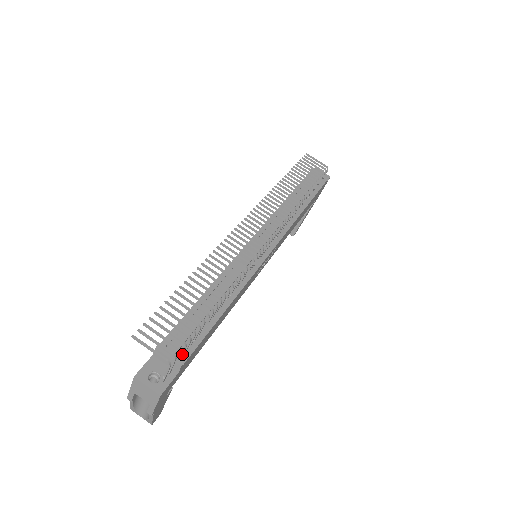
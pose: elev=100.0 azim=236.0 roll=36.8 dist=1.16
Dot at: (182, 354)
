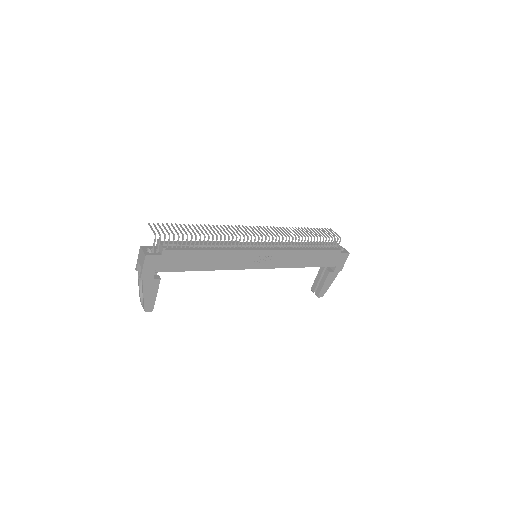
Dot at: (168, 245)
